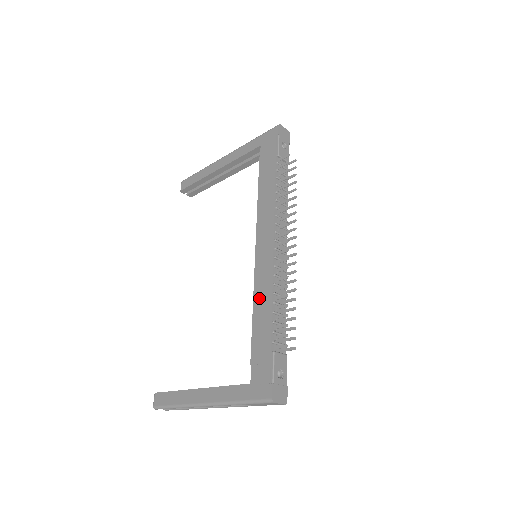
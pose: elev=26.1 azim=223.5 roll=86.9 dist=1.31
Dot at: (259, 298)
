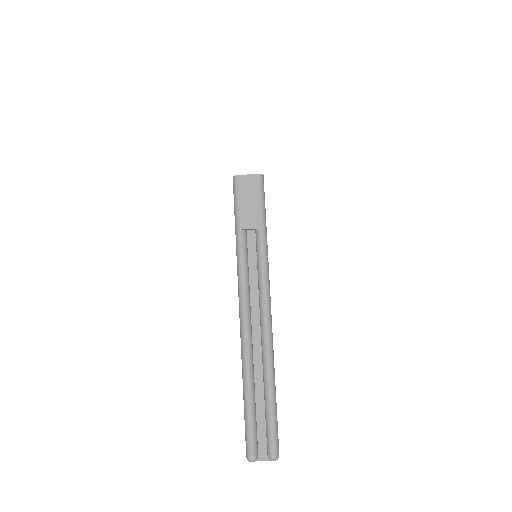
Dot at: occluded
